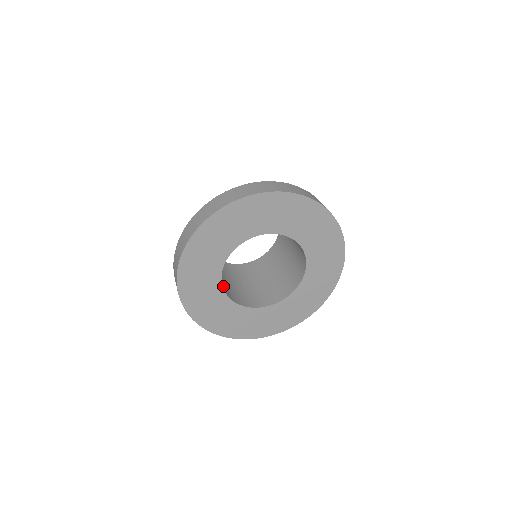
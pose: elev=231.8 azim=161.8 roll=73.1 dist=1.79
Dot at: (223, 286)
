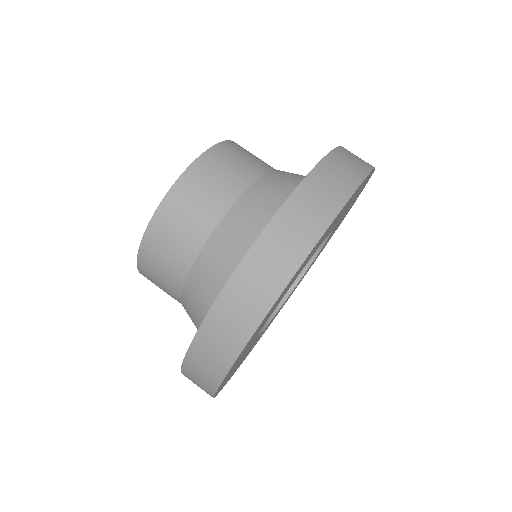
Dot at: occluded
